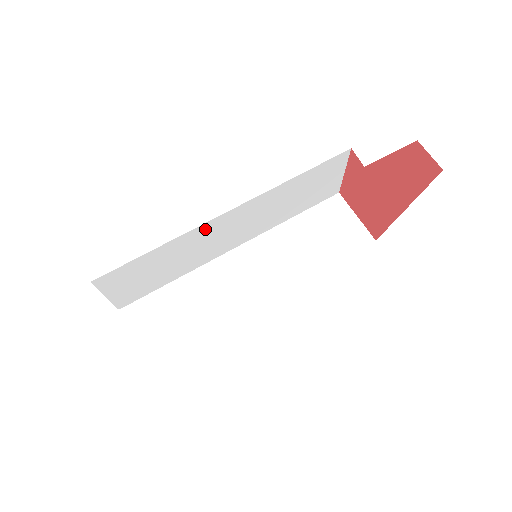
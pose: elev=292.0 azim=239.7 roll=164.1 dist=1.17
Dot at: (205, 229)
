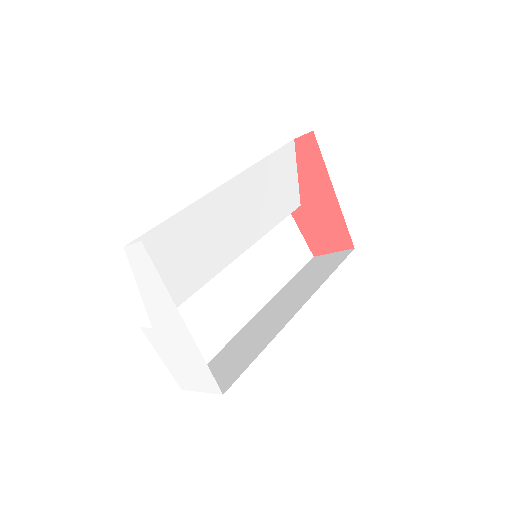
Dot at: (216, 277)
